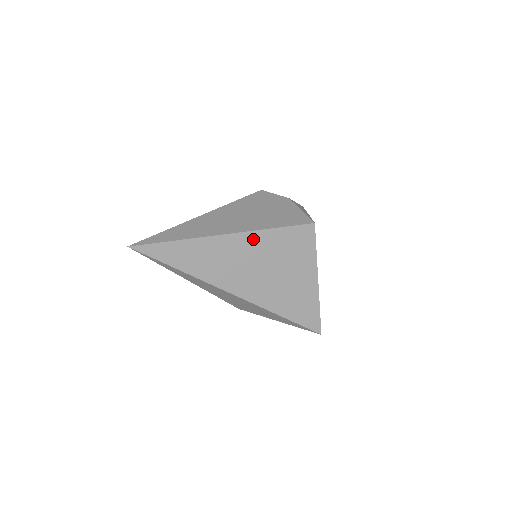
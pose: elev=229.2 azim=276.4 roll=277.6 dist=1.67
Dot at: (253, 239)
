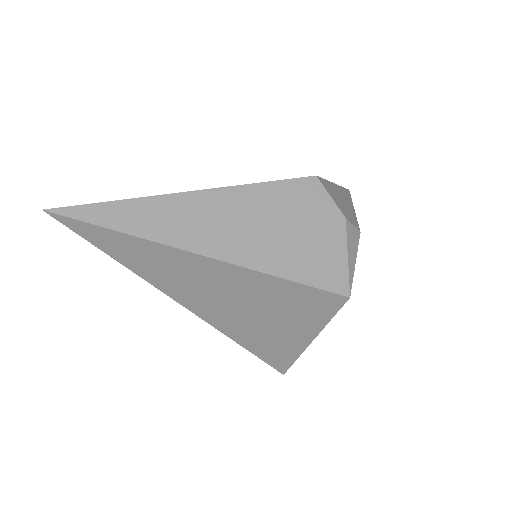
Dot at: (246, 276)
